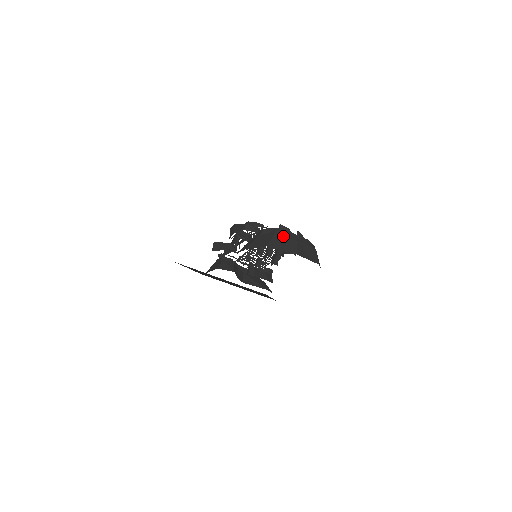
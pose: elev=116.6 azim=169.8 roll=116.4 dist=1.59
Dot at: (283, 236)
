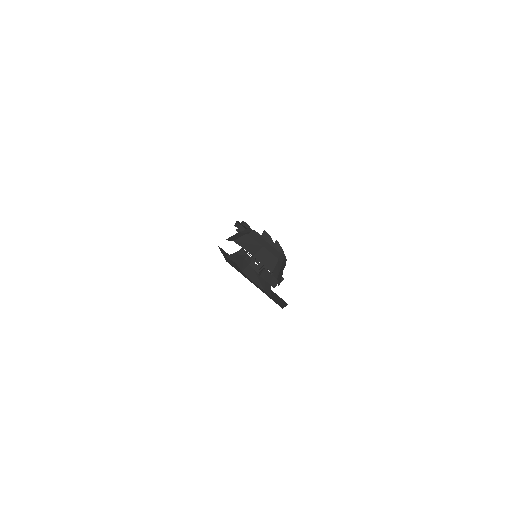
Dot at: (254, 238)
